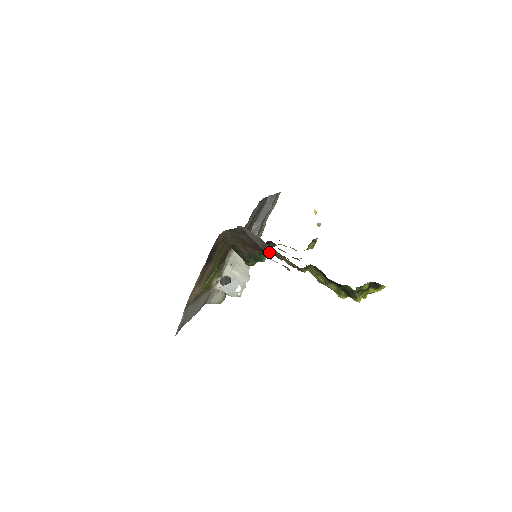
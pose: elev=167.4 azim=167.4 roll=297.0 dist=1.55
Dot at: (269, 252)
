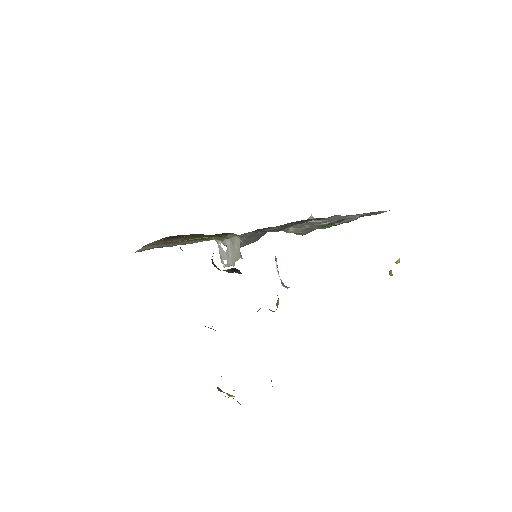
Dot at: occluded
